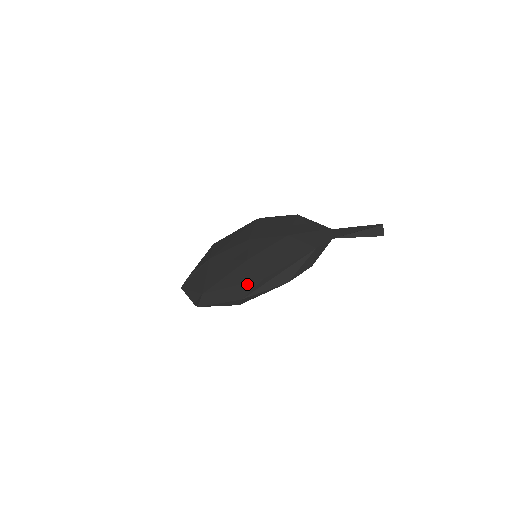
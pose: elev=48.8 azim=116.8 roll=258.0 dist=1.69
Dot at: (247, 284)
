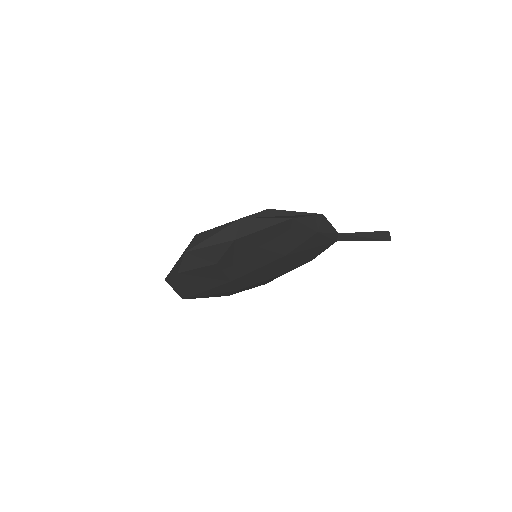
Dot at: occluded
